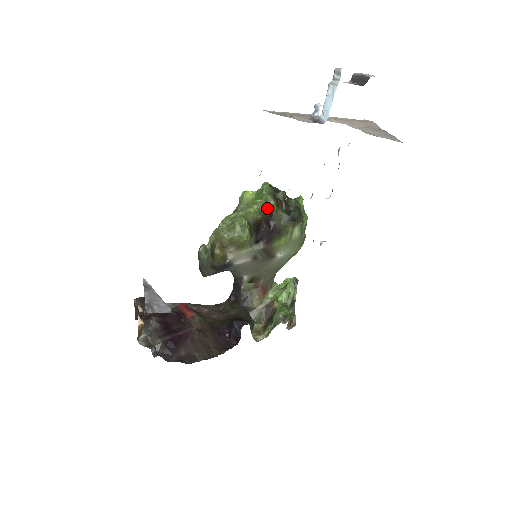
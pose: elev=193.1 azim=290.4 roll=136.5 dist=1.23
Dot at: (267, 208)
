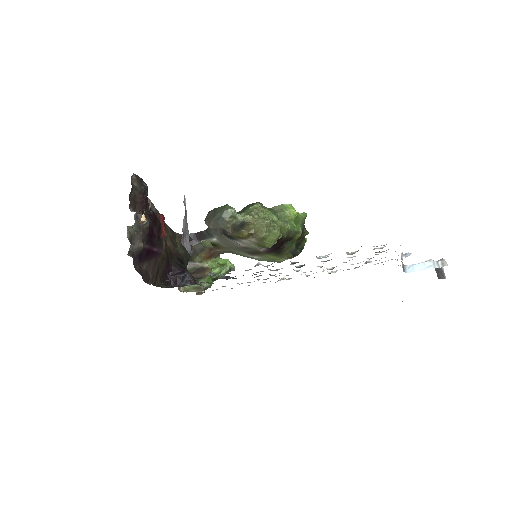
Dot at: (293, 235)
